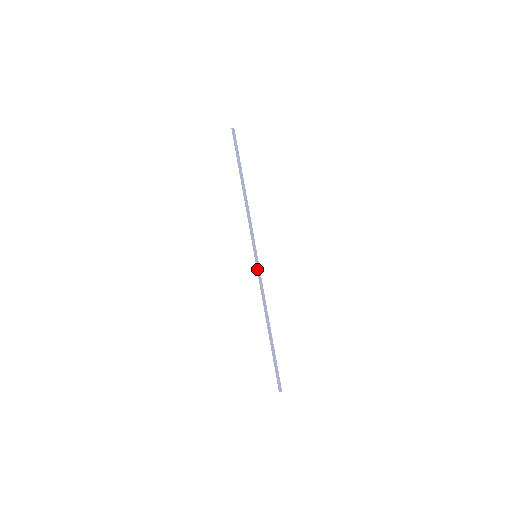
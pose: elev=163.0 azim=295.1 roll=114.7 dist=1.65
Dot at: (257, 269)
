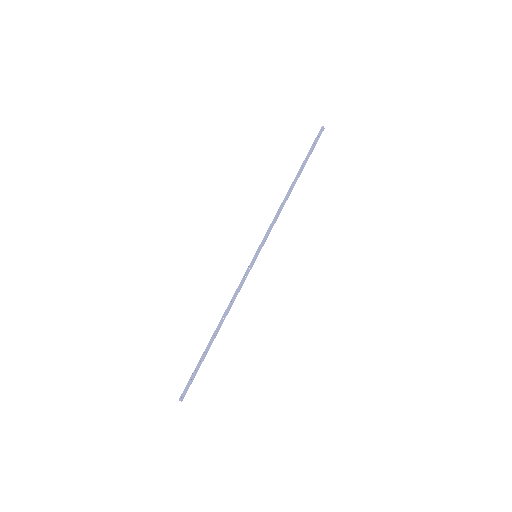
Dot at: (247, 268)
